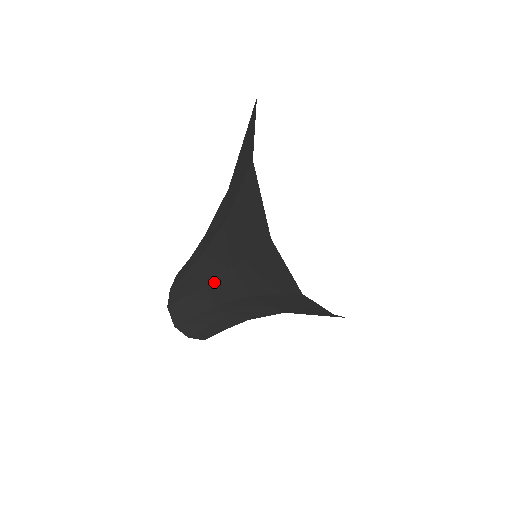
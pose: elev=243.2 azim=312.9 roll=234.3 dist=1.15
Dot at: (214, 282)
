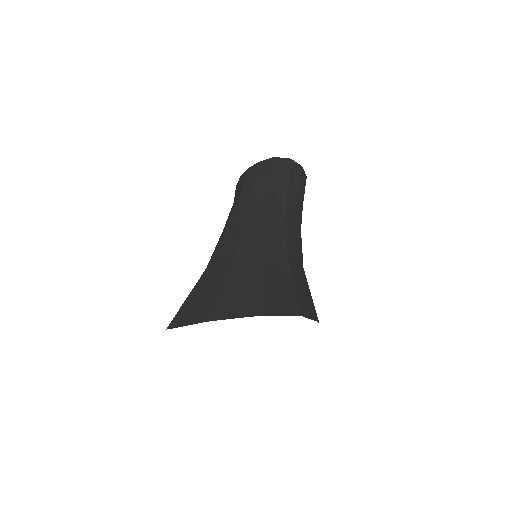
Dot at: occluded
